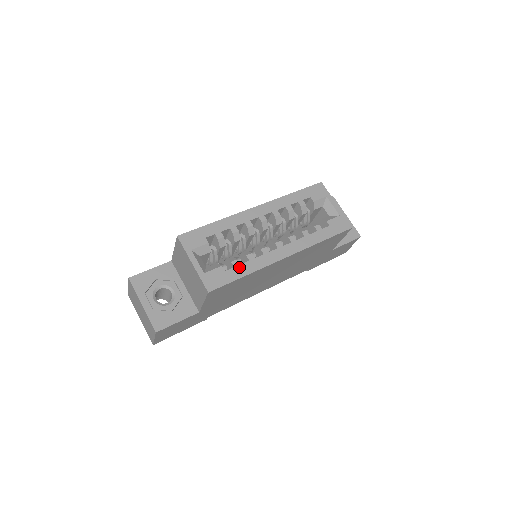
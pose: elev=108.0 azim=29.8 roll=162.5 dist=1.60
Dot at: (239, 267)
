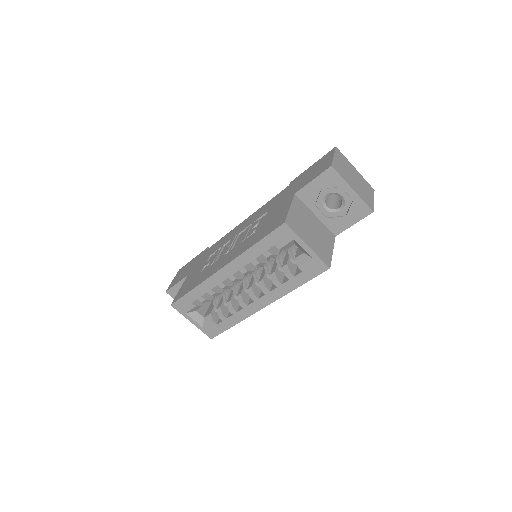
Dot at: (226, 320)
